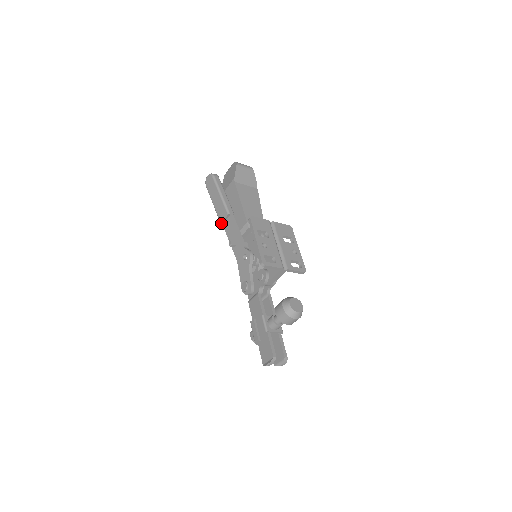
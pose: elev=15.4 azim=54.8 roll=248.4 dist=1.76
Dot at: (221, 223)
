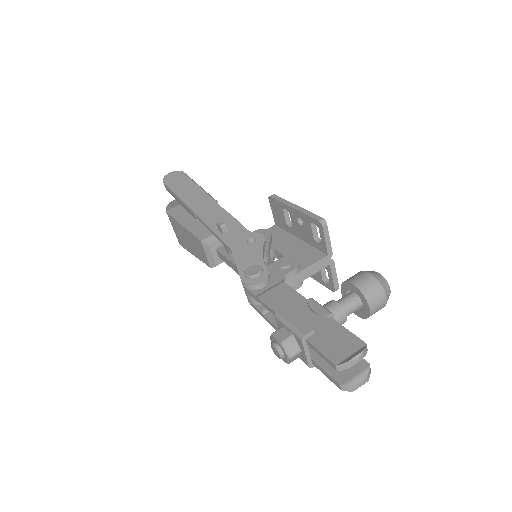
Dot at: (196, 210)
